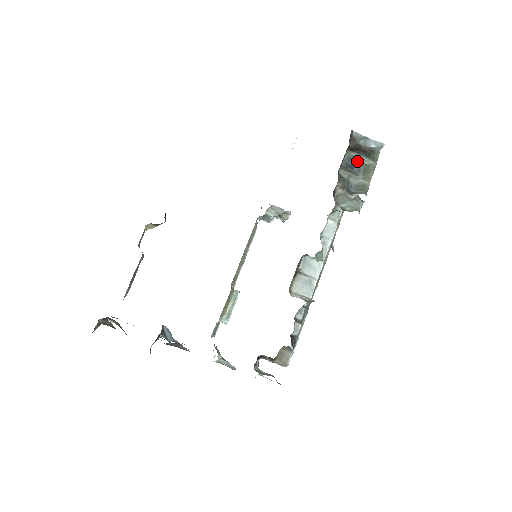
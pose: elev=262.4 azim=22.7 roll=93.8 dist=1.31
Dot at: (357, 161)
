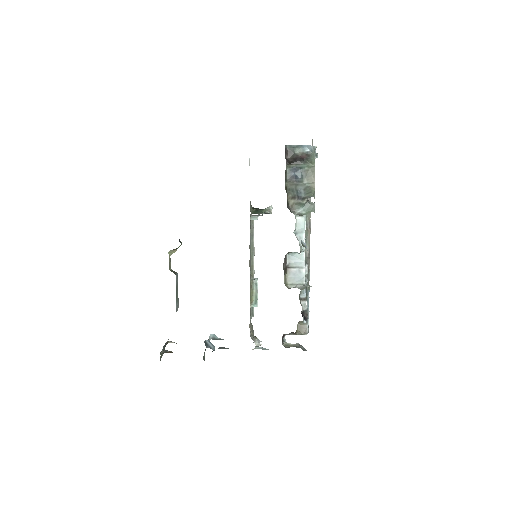
Dot at: (298, 170)
